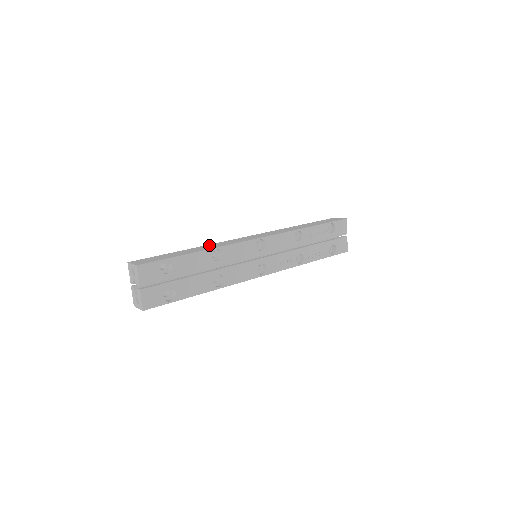
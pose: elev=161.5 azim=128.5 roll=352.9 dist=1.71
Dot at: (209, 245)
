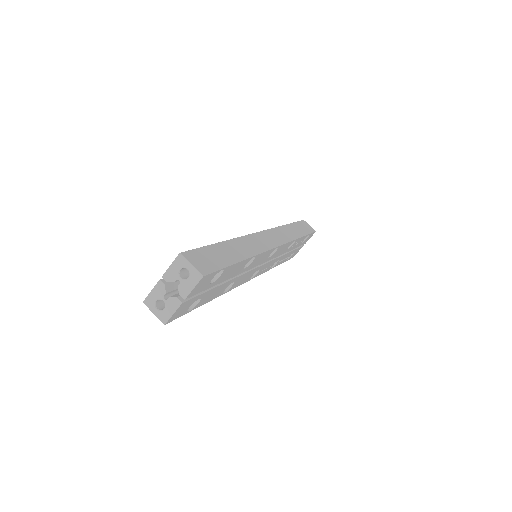
Dot at: (242, 240)
